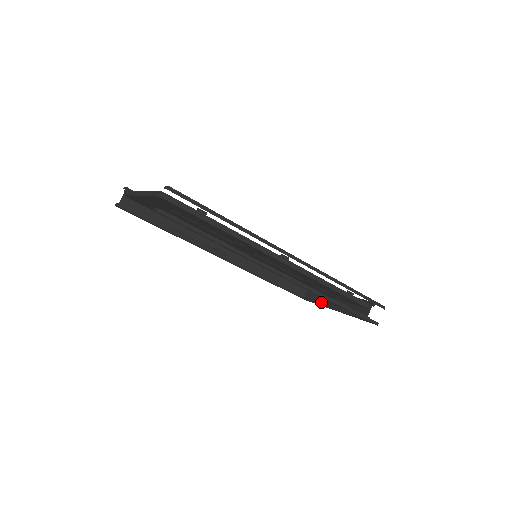
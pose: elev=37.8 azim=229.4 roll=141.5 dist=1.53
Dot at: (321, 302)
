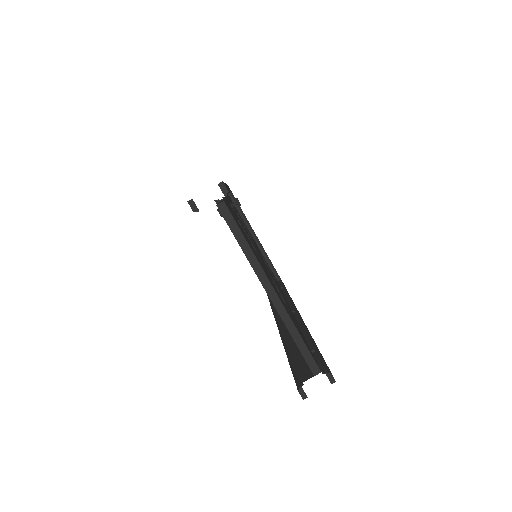
Dot at: occluded
